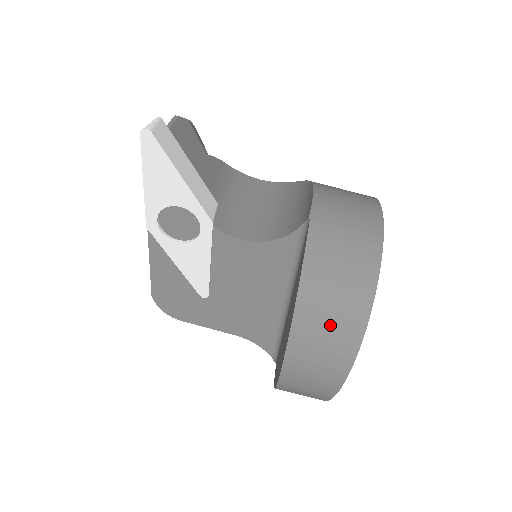
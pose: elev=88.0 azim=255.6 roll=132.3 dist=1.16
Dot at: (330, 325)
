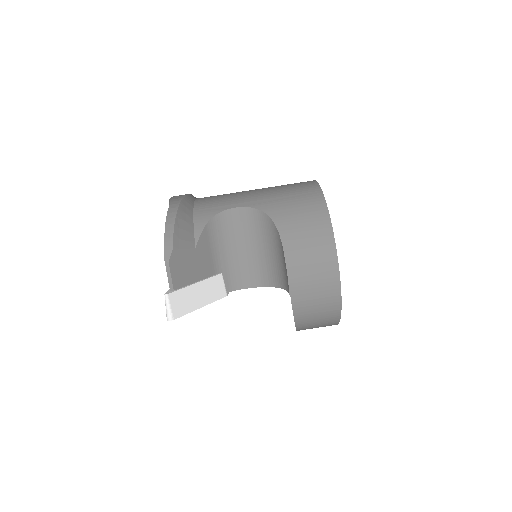
Dot at: occluded
